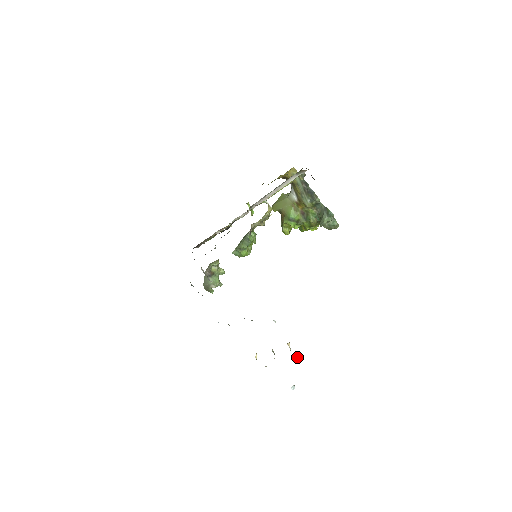
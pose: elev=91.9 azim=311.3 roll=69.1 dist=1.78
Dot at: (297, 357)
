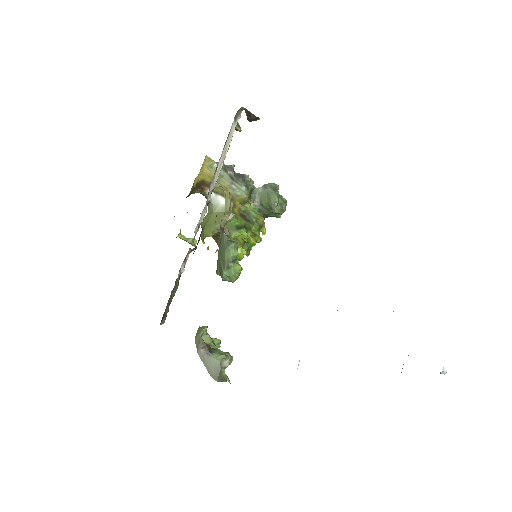
Dot at: occluded
